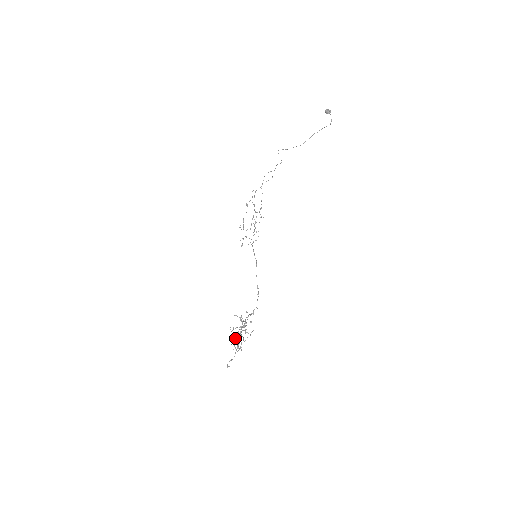
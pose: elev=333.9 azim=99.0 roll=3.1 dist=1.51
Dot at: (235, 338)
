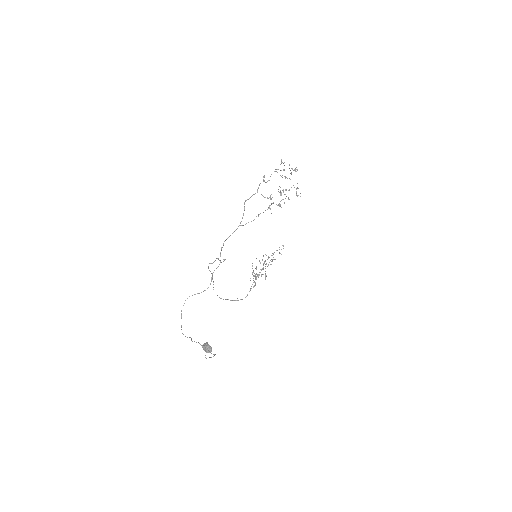
Dot at: occluded
